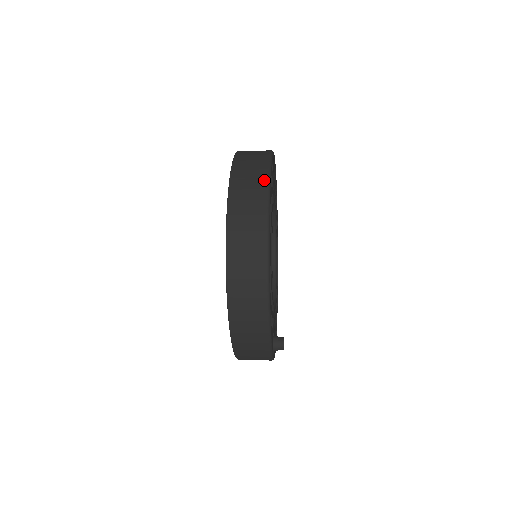
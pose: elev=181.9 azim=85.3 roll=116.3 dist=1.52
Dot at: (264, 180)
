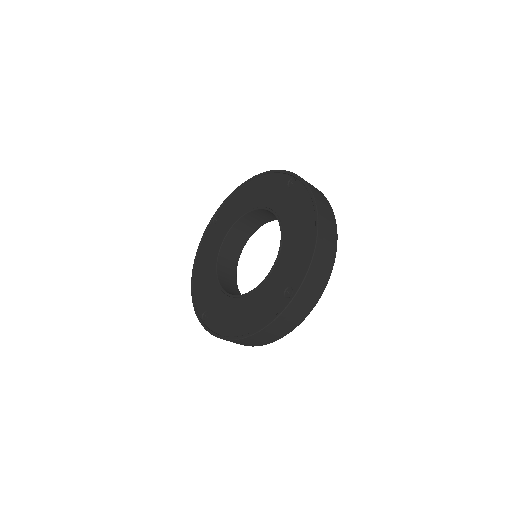
Dot at: (332, 211)
